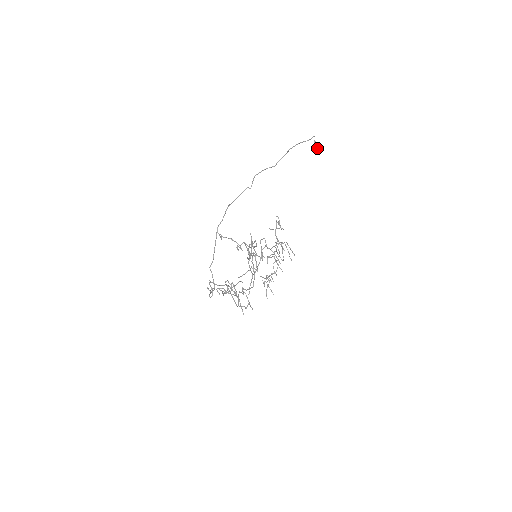
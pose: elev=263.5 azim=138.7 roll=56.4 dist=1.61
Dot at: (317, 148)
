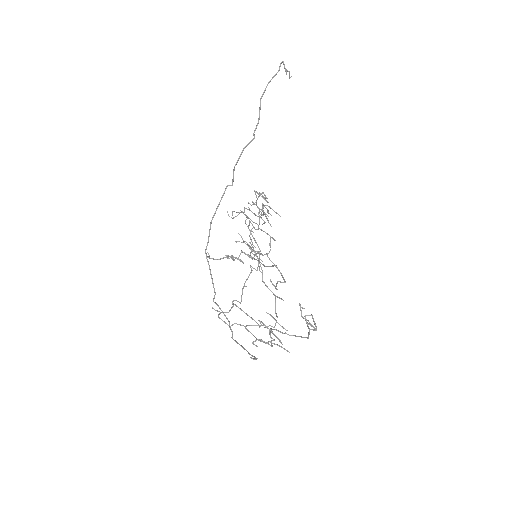
Dot at: (289, 78)
